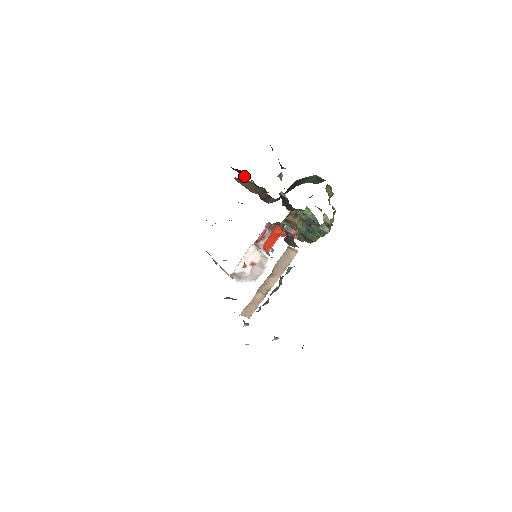
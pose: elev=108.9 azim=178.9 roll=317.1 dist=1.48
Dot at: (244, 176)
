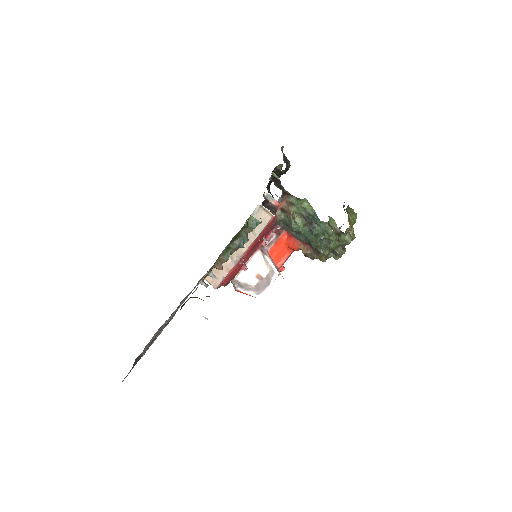
Dot at: occluded
